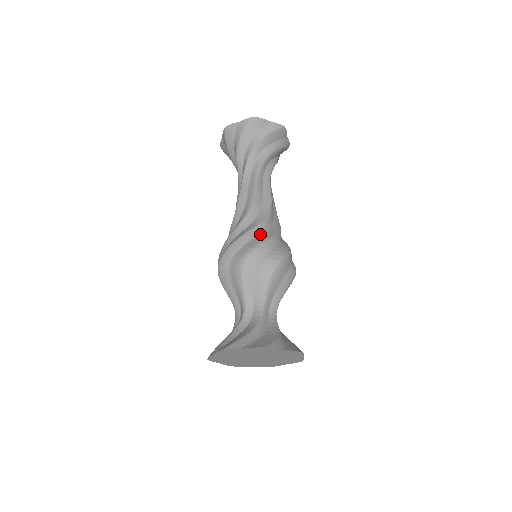
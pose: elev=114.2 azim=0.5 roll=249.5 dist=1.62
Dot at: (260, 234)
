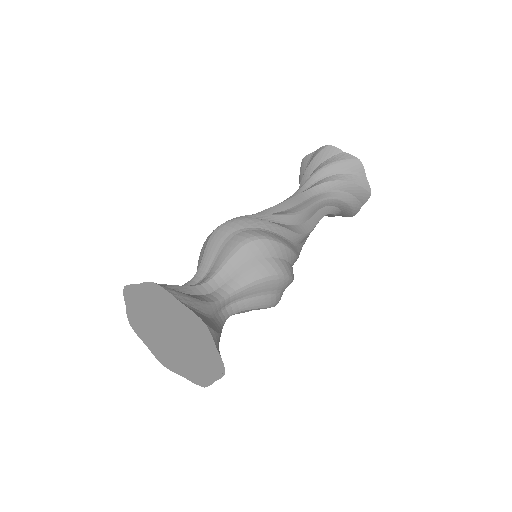
Dot at: (285, 238)
